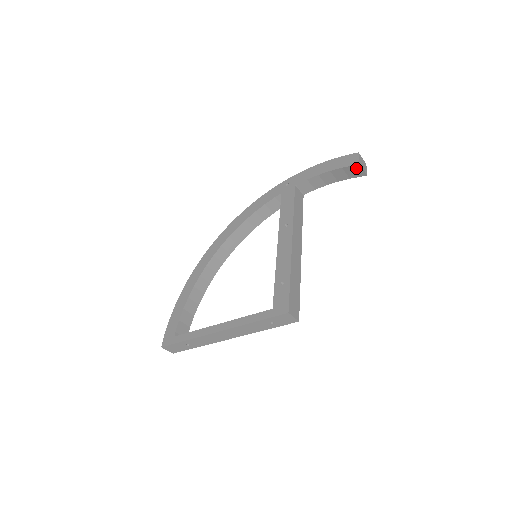
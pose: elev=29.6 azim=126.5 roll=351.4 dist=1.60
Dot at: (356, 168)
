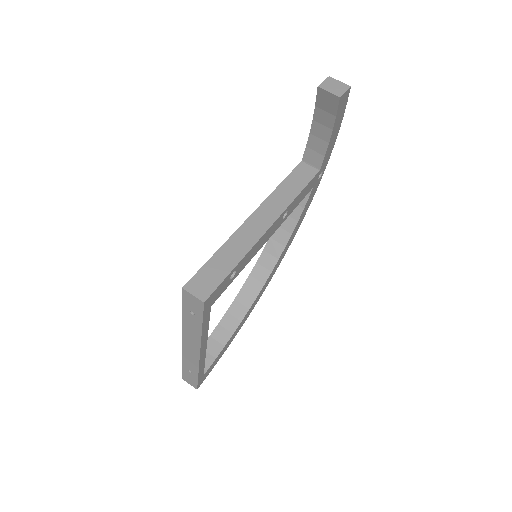
Dot at: (322, 95)
